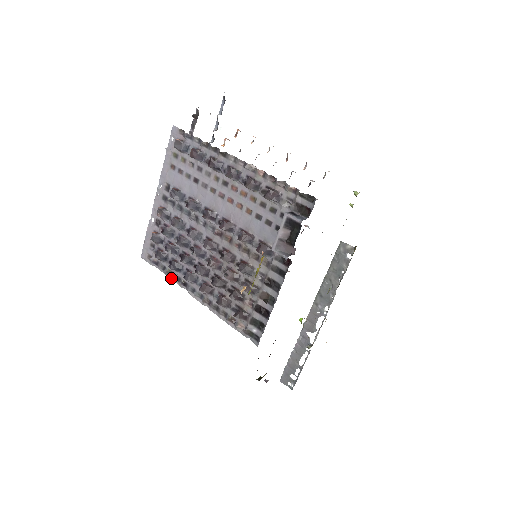
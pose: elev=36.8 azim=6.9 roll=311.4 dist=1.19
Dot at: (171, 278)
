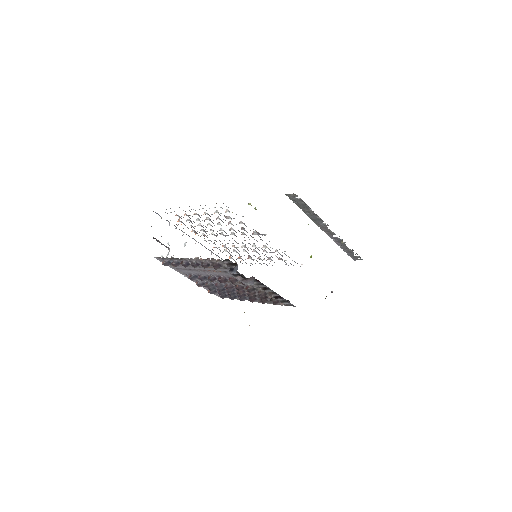
Dot at: occluded
